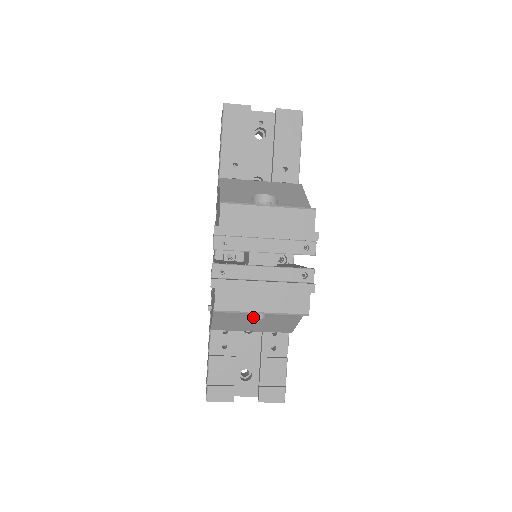
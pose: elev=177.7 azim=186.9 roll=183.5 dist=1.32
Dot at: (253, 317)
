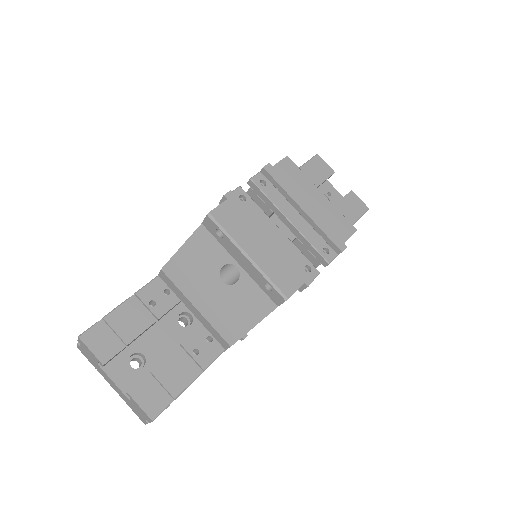
Dot at: (221, 276)
